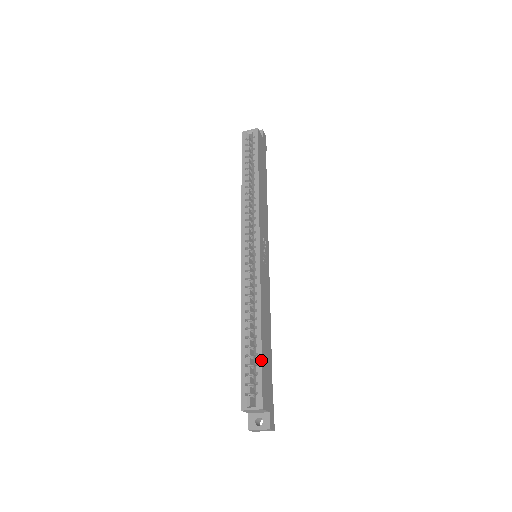
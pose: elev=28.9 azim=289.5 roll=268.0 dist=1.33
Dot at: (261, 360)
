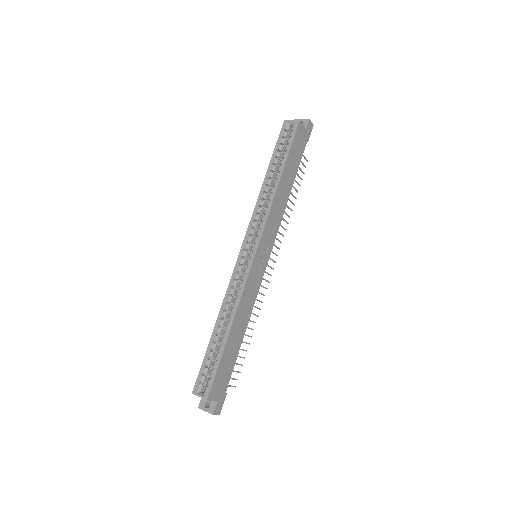
Dot at: (220, 359)
